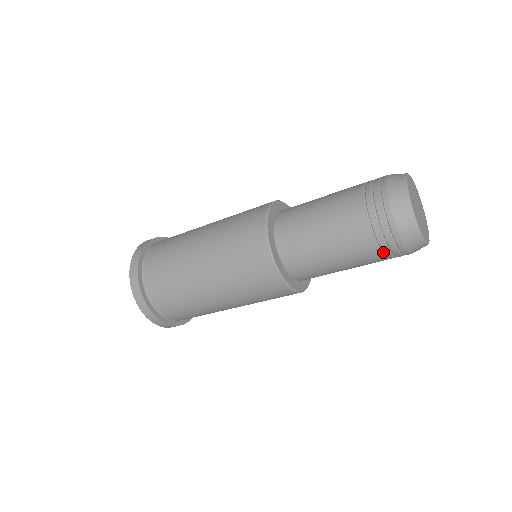
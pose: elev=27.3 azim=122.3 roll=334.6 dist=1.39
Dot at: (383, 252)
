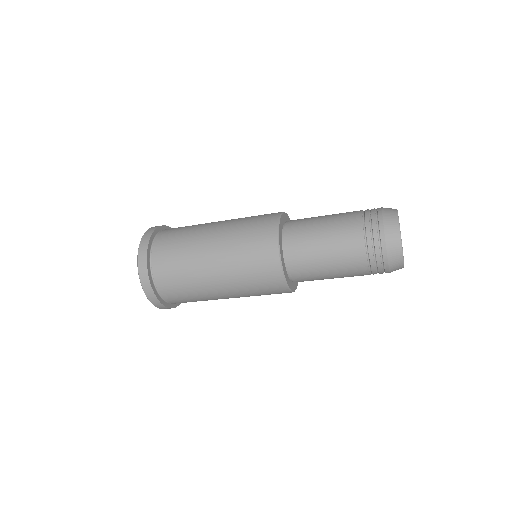
Dot at: (373, 274)
